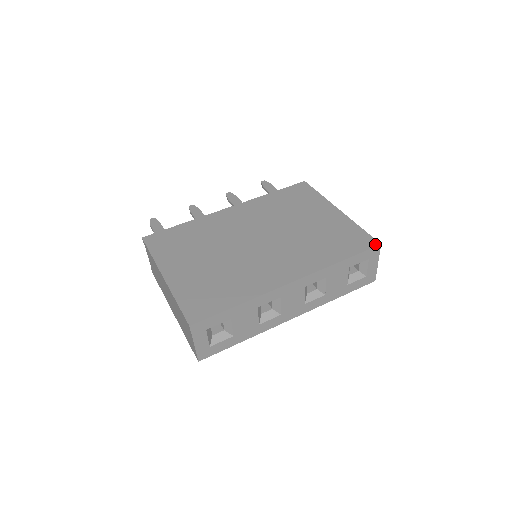
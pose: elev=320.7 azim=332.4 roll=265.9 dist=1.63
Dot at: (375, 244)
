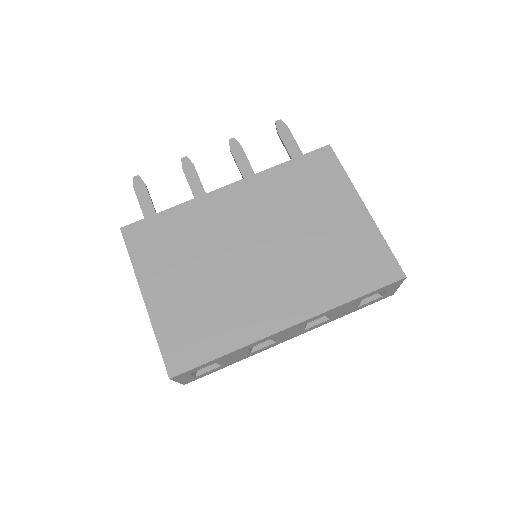
Dot at: (399, 276)
